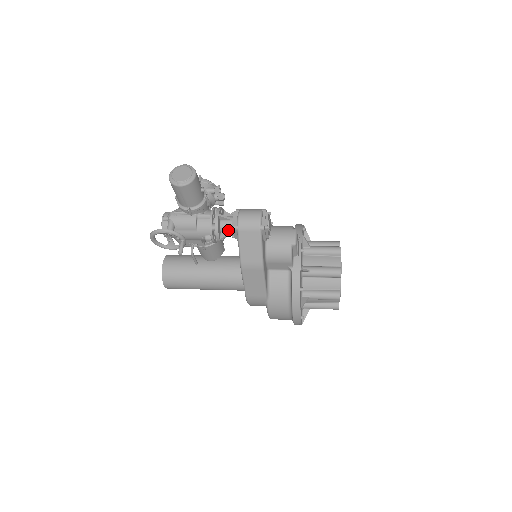
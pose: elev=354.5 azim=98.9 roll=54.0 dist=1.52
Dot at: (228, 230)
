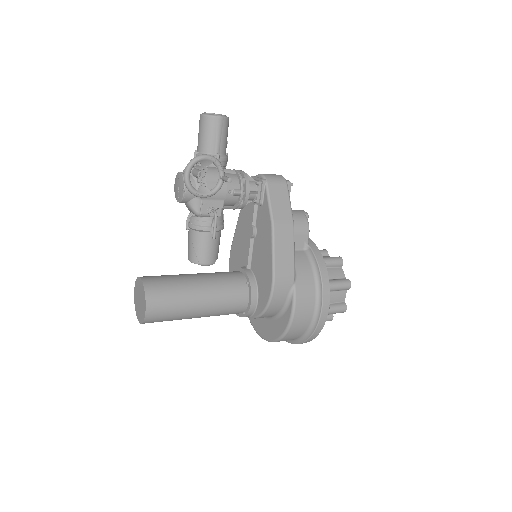
Dot at: (253, 188)
